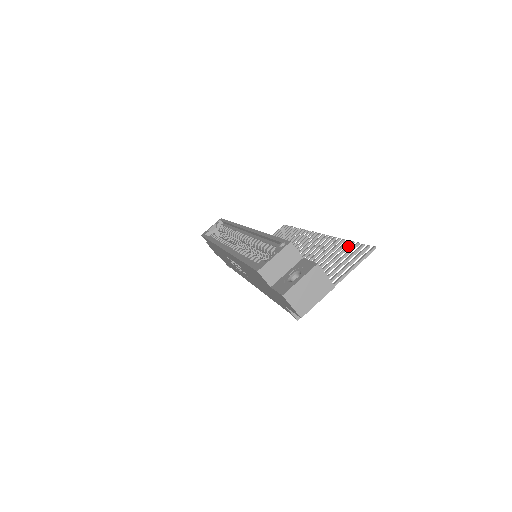
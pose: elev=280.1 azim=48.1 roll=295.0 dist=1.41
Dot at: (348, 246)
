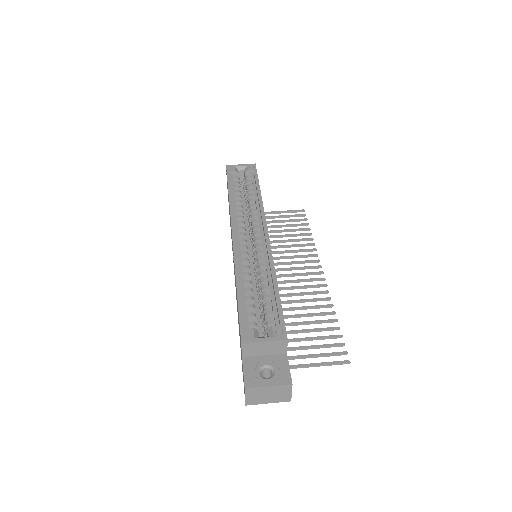
Dot at: (332, 329)
